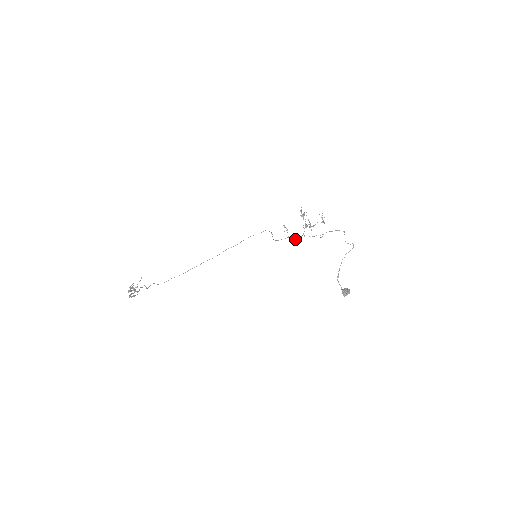
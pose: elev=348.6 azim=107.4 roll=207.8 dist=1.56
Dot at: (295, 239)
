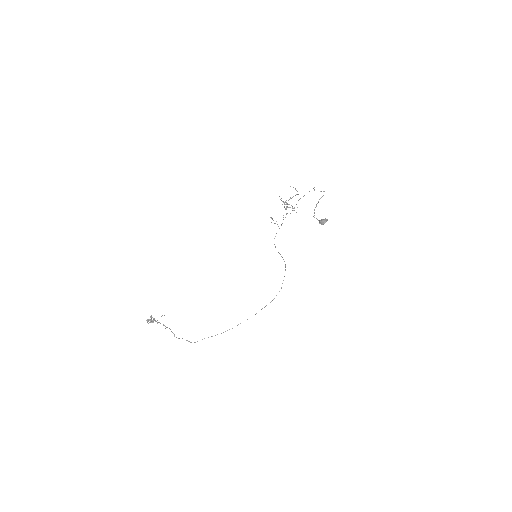
Dot at: (282, 223)
